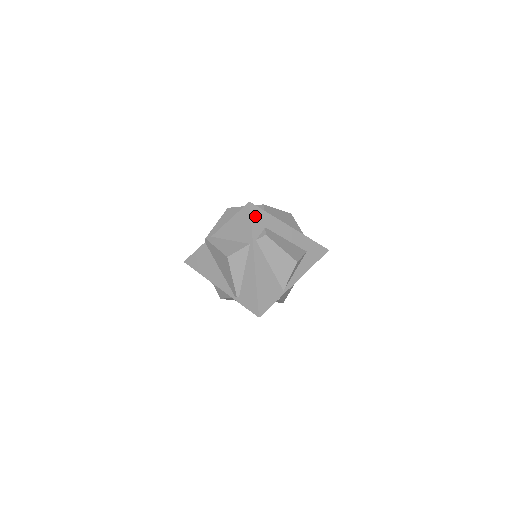
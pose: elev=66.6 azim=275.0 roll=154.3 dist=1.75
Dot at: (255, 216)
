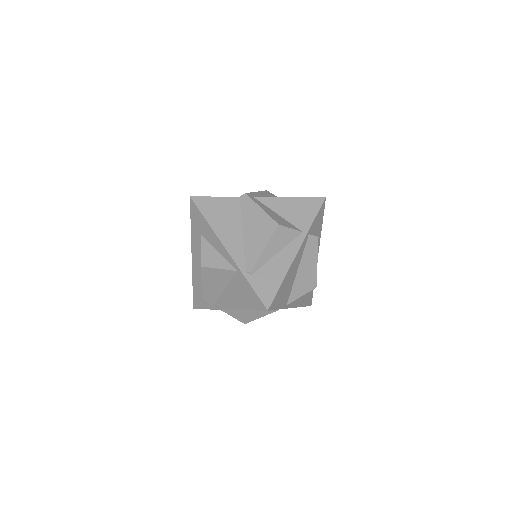
Dot at: (320, 213)
